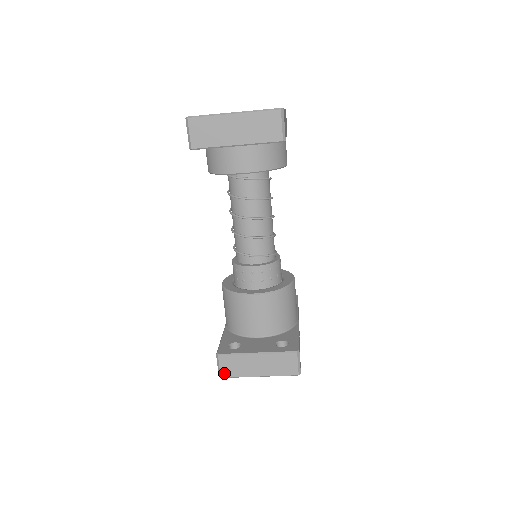
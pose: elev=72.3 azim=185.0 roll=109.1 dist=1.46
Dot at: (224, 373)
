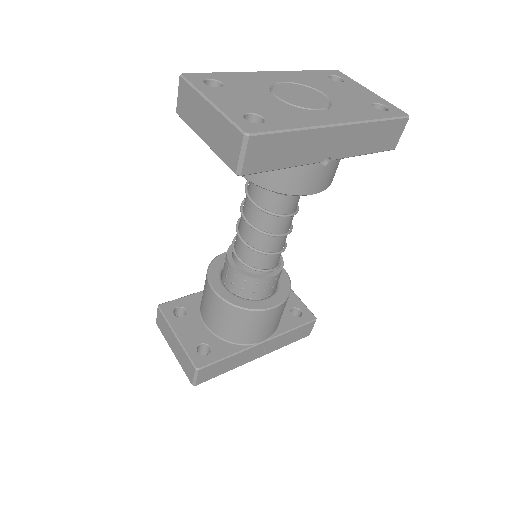
Dot at: (158, 323)
